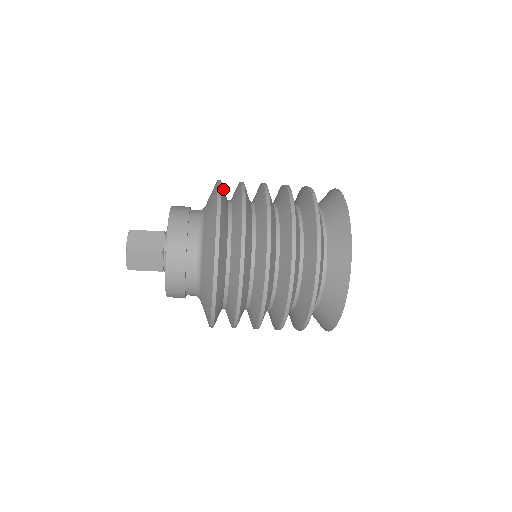
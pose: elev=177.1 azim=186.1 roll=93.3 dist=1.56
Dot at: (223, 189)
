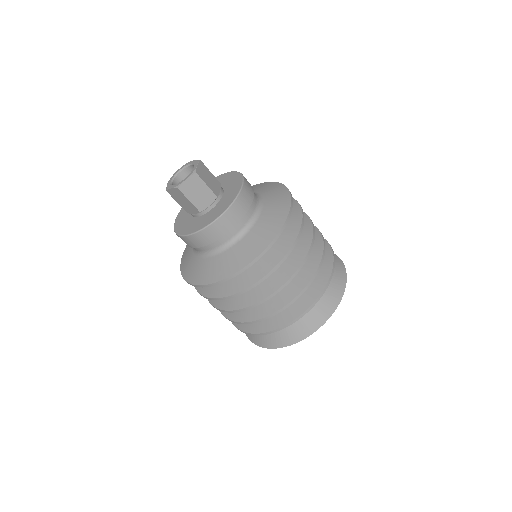
Dot at: occluded
